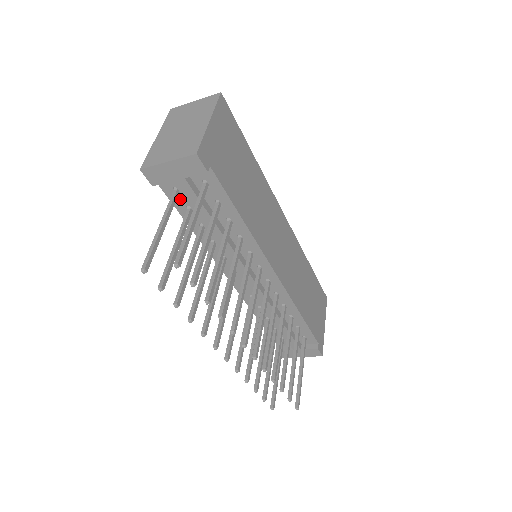
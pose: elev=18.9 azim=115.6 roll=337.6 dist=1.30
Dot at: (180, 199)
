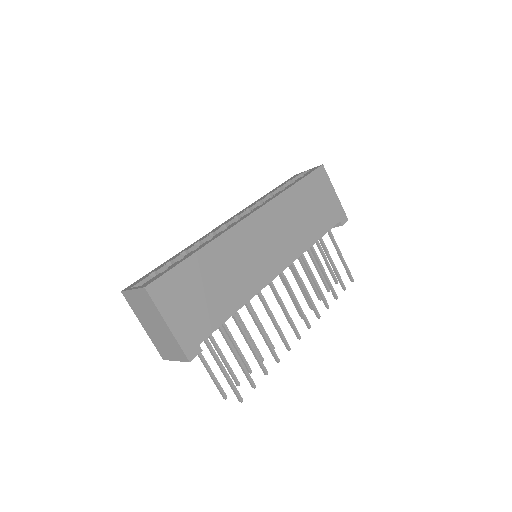
Dot at: occluded
